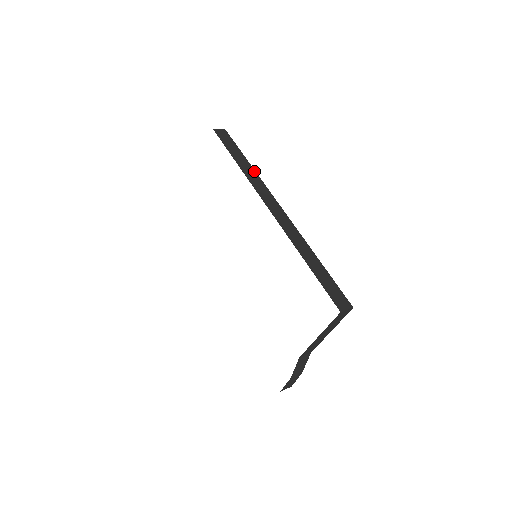
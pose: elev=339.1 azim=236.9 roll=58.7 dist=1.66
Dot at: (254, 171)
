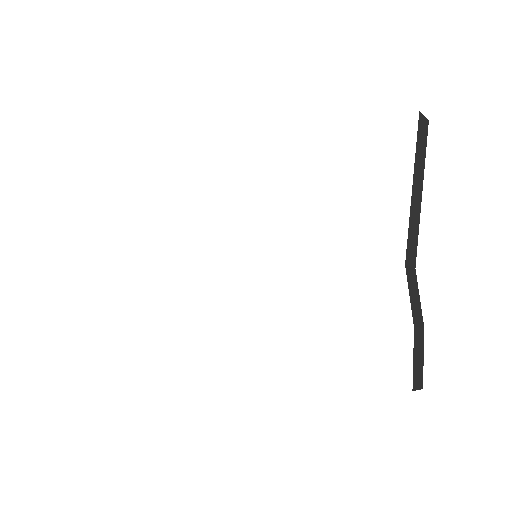
Dot at: occluded
